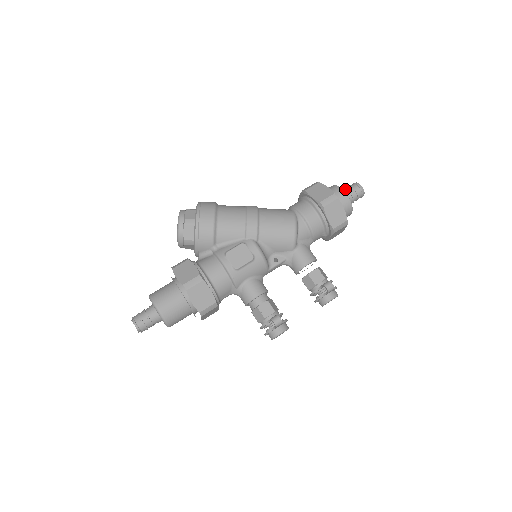
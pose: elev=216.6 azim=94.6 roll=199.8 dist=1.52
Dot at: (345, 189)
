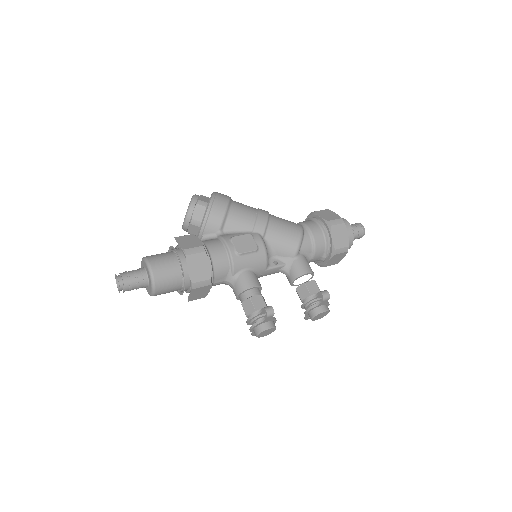
Dot at: occluded
